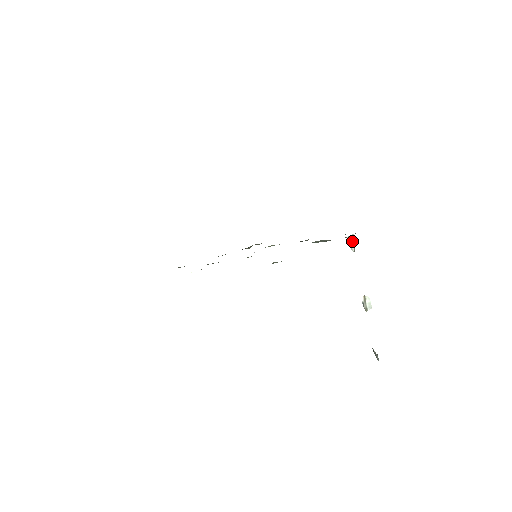
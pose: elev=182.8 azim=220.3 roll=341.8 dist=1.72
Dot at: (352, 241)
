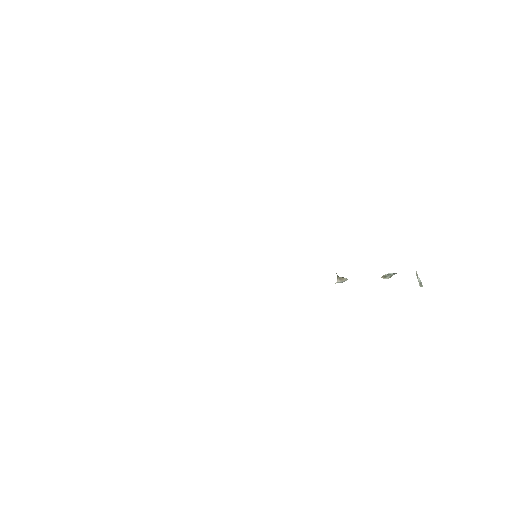
Dot at: (338, 282)
